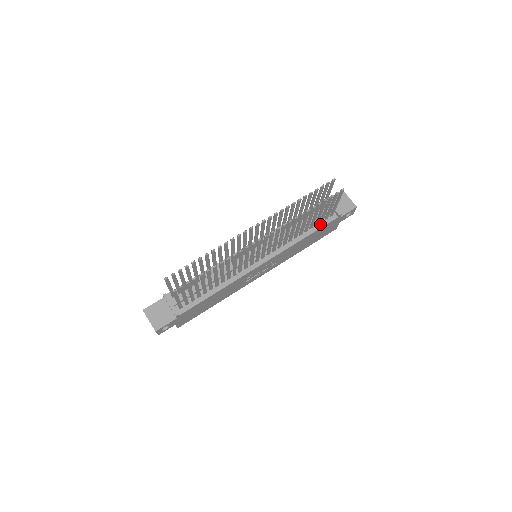
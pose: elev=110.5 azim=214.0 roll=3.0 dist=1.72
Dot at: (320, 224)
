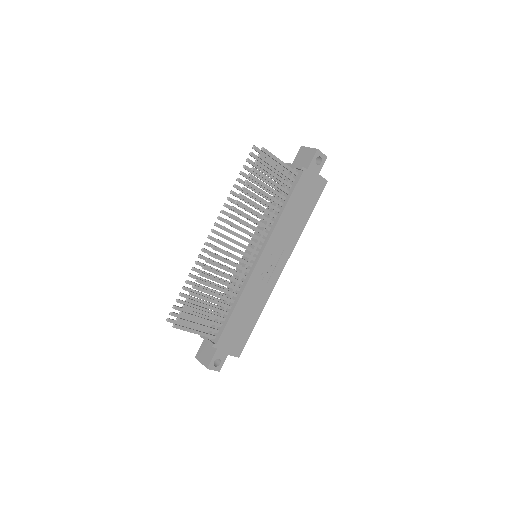
Dot at: (291, 190)
